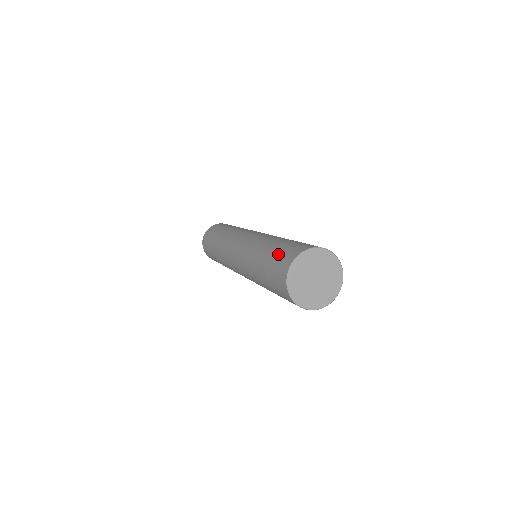
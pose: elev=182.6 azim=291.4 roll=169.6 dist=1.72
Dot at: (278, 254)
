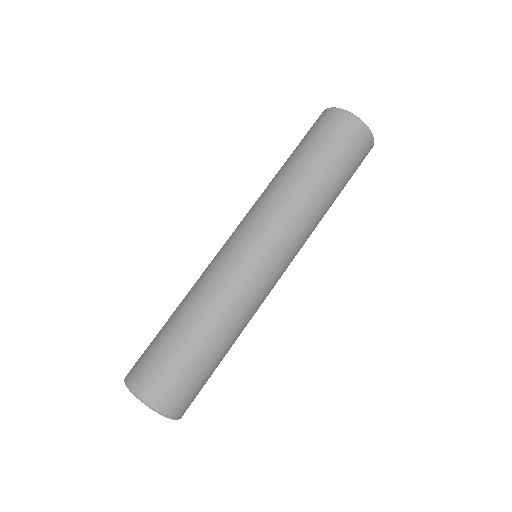
Dot at: occluded
